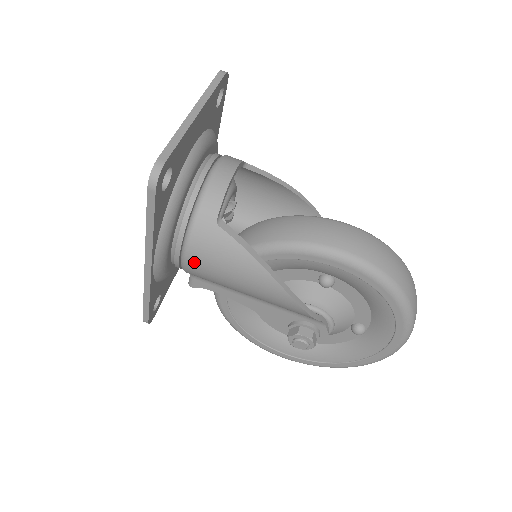
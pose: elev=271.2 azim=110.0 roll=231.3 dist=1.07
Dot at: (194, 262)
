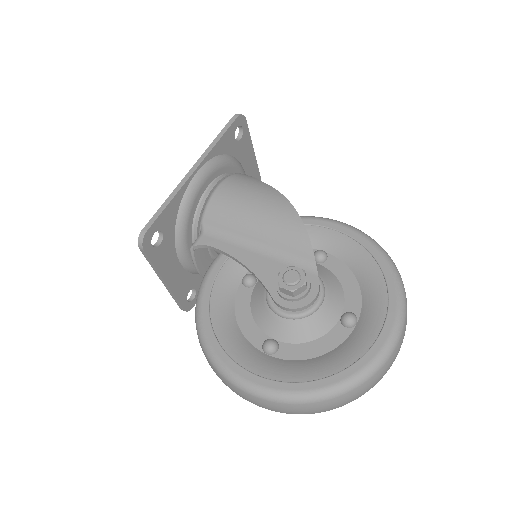
Dot at: (223, 189)
